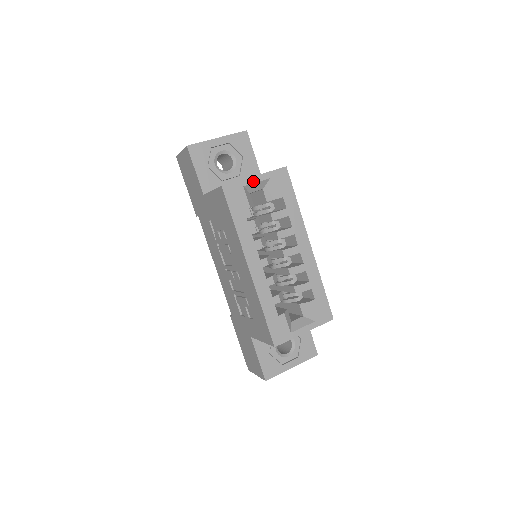
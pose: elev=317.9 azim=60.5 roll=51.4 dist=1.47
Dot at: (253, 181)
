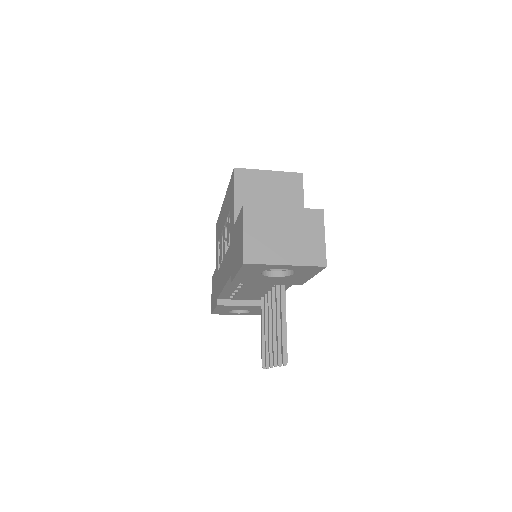
Dot at: occluded
